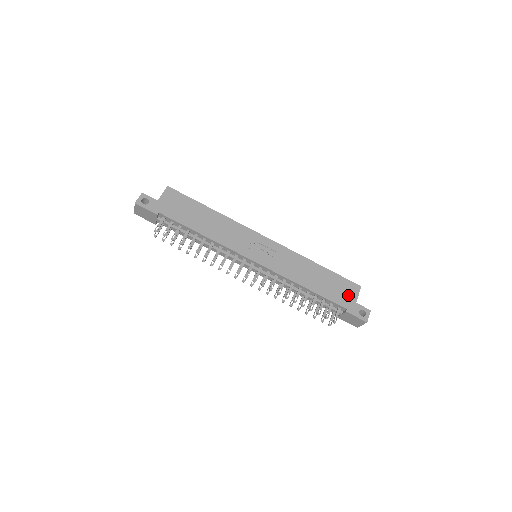
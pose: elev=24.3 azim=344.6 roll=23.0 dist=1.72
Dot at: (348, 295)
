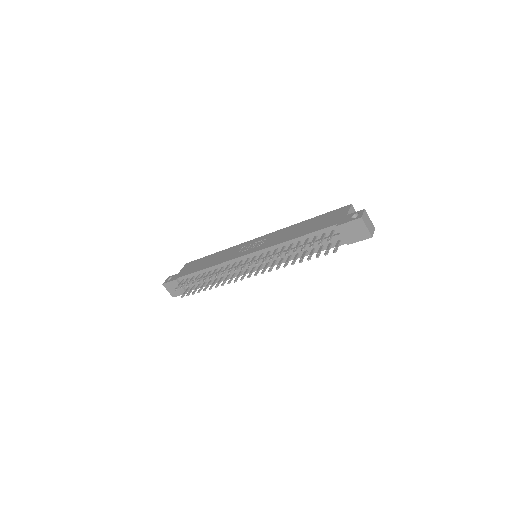
Dot at: (337, 217)
